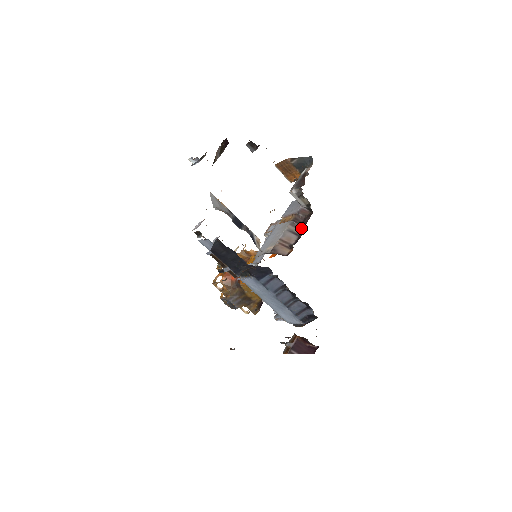
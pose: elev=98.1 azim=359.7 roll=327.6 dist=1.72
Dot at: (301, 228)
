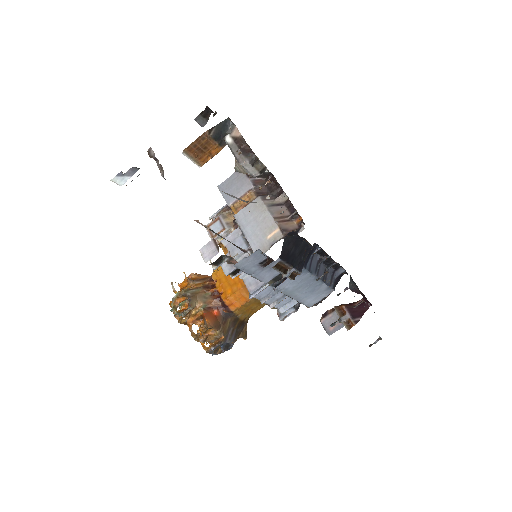
Dot at: (282, 195)
